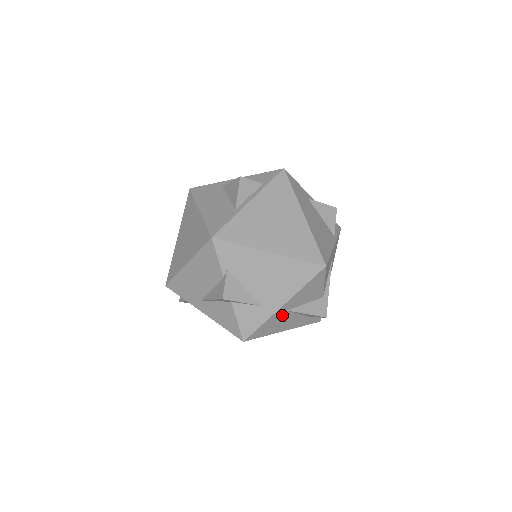
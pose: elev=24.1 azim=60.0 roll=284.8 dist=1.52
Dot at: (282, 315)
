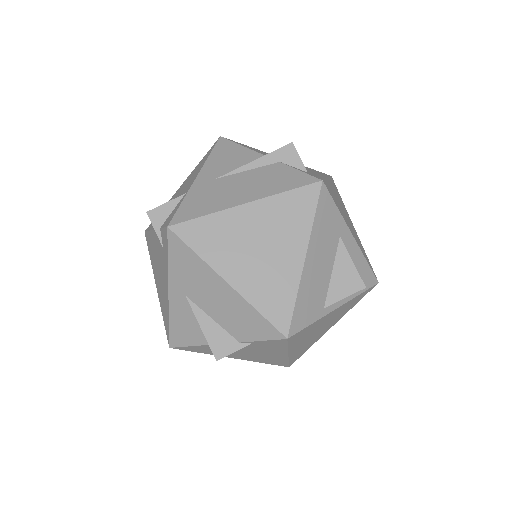
Dot at: occluded
